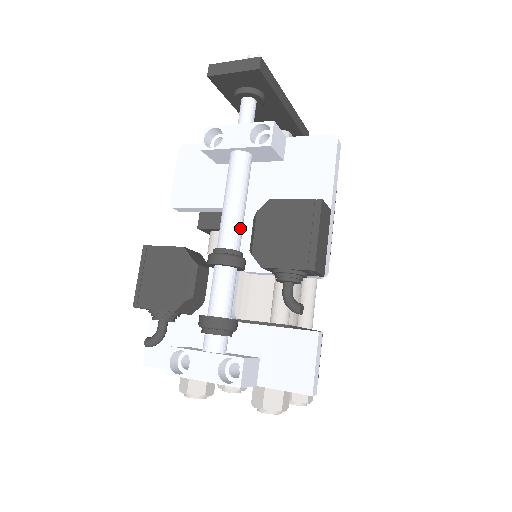
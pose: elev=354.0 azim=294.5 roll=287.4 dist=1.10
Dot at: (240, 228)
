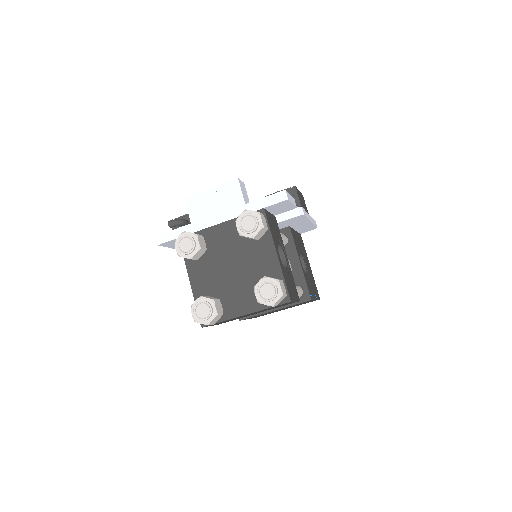
Dot at: occluded
